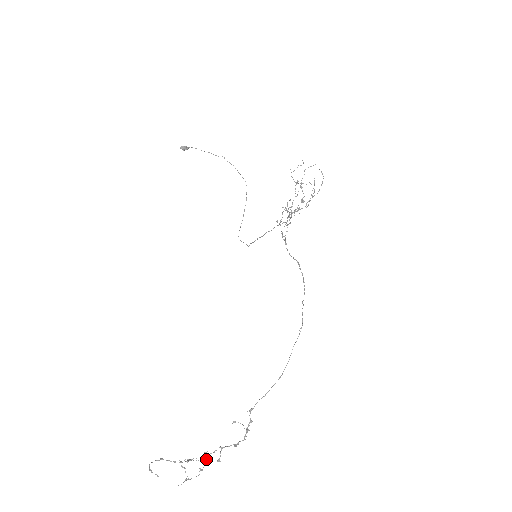
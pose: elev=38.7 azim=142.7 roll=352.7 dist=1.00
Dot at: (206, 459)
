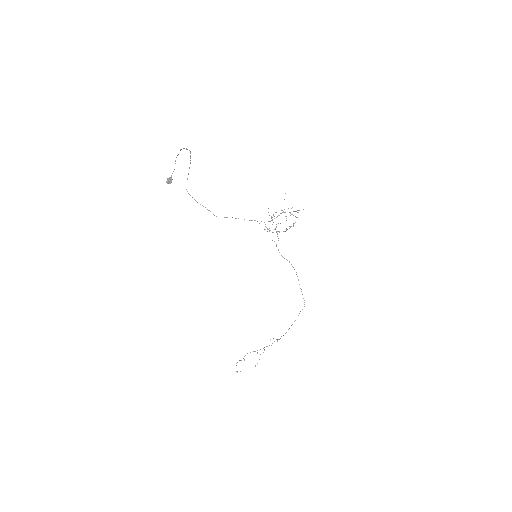
Dot at: occluded
